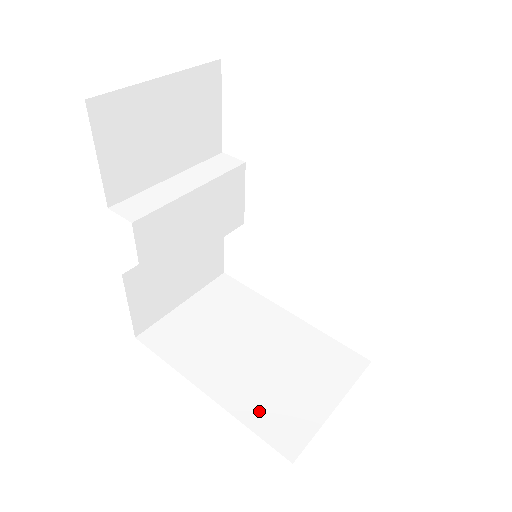
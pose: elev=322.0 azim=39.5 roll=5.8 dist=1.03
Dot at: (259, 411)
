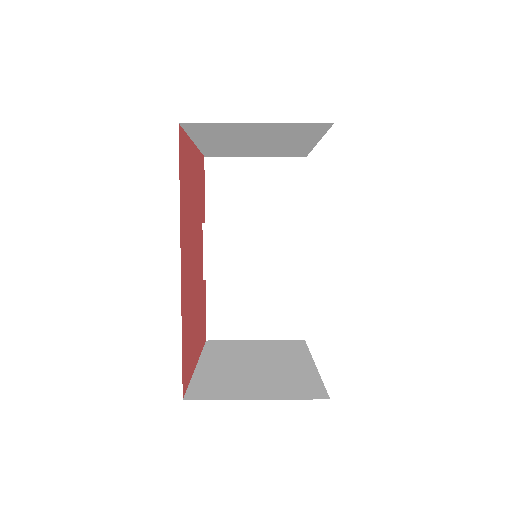
Dot at: (209, 379)
